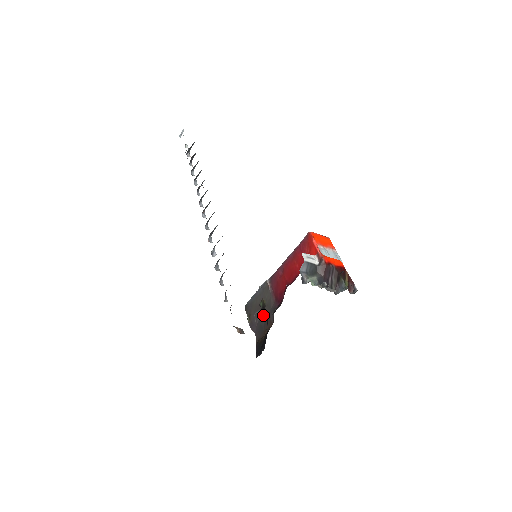
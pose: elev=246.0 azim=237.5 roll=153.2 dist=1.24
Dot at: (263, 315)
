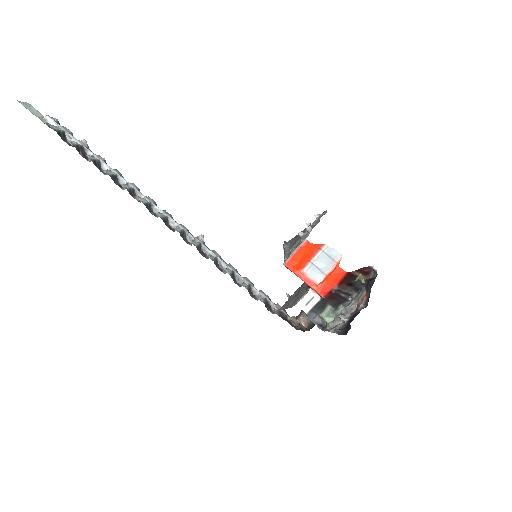
Dot at: occluded
